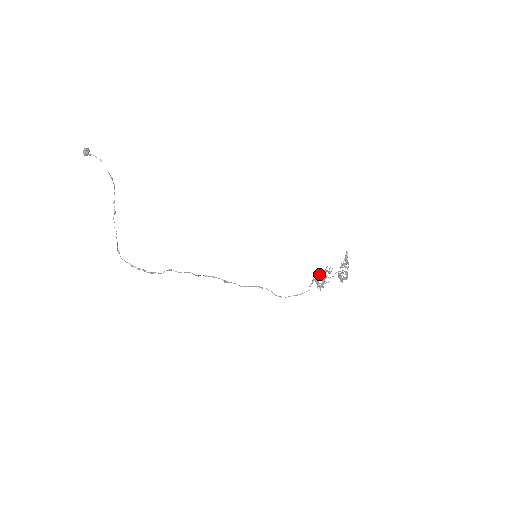
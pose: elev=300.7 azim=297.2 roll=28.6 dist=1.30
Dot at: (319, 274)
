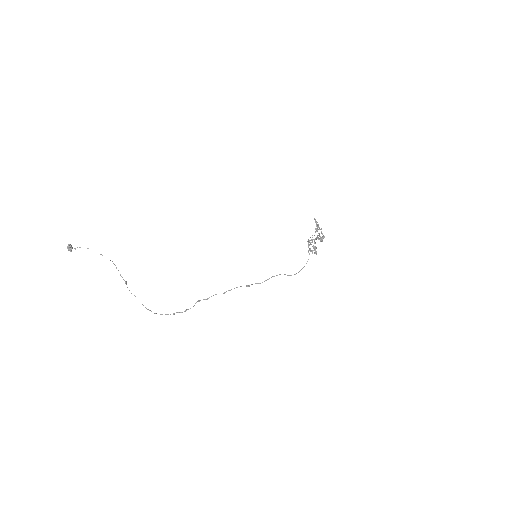
Dot at: (309, 245)
